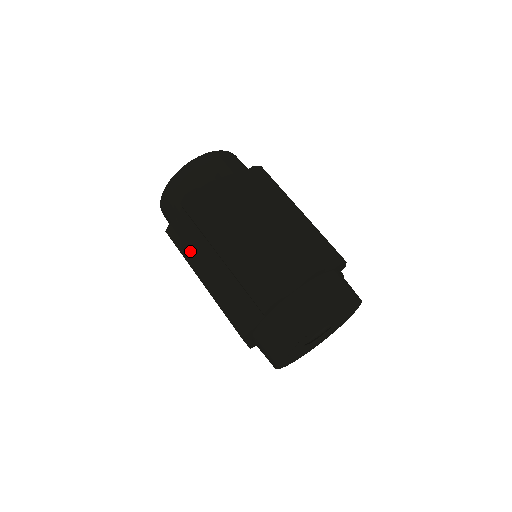
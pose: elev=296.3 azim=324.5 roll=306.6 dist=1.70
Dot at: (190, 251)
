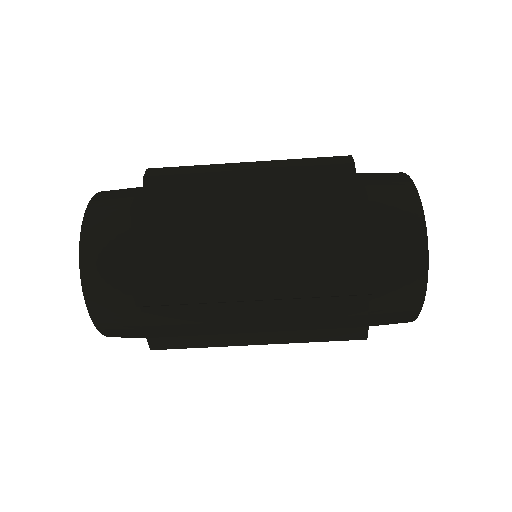
Dot at: occluded
